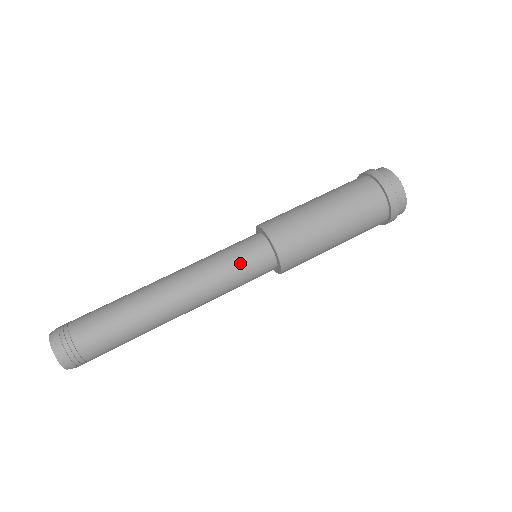
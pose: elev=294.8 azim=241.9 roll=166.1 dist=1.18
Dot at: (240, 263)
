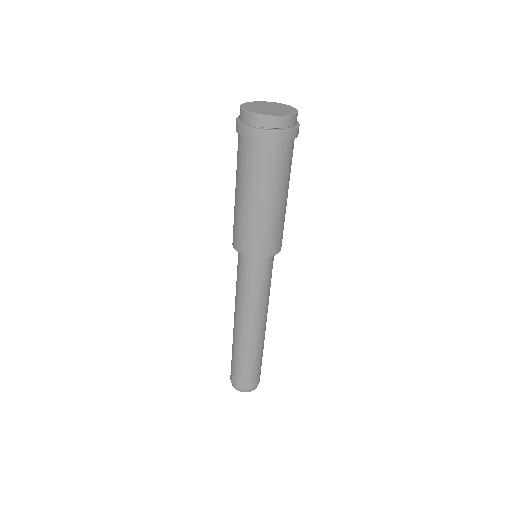
Dot at: (271, 275)
